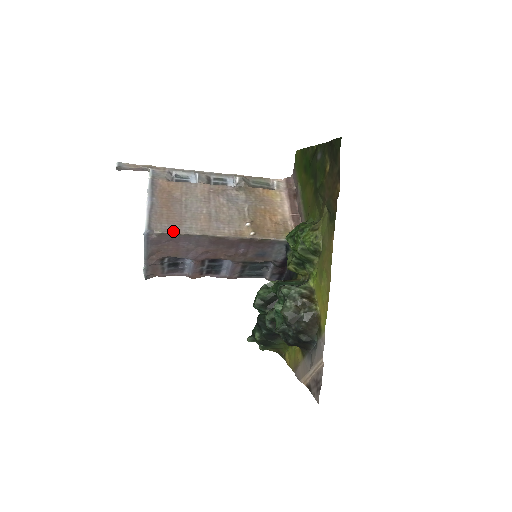
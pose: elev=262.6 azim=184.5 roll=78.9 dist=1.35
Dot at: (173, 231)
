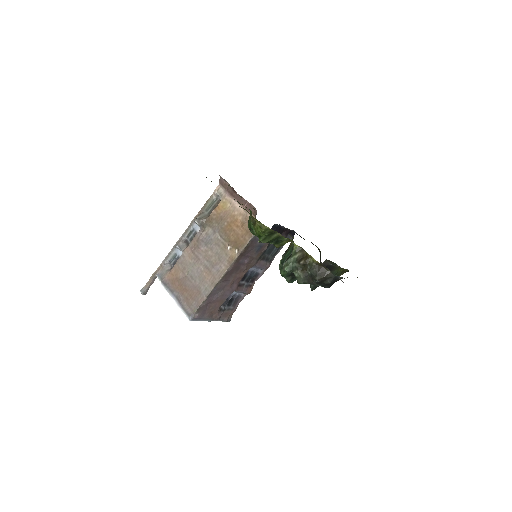
Dot at: (201, 302)
